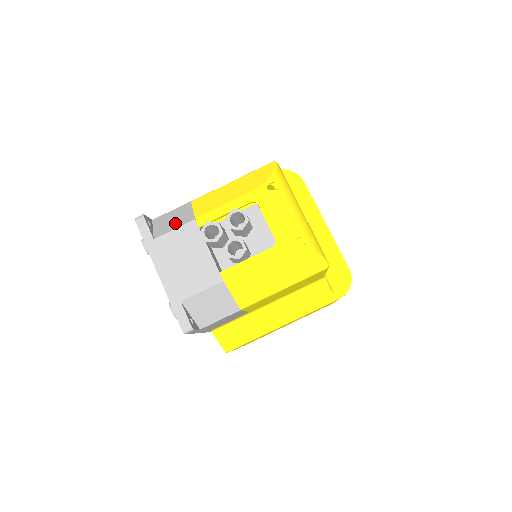
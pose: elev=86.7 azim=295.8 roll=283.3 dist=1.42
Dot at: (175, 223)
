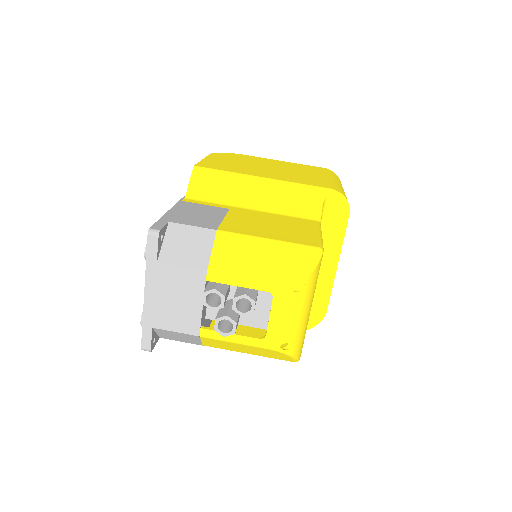
Dot at: (186, 256)
